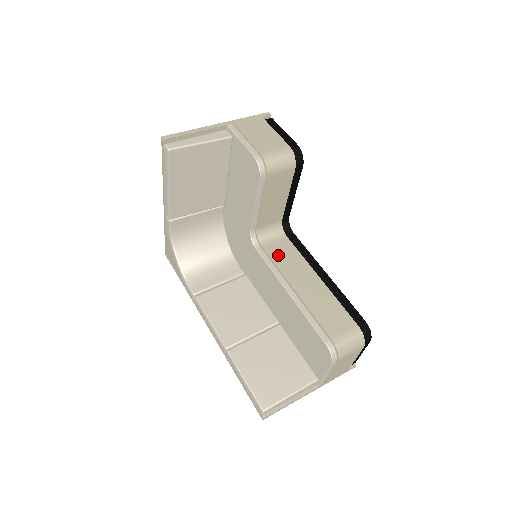
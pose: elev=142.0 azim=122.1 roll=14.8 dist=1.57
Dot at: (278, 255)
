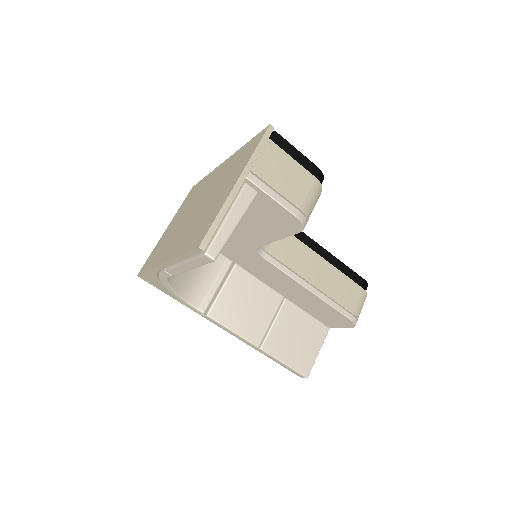
Dot at: (284, 253)
